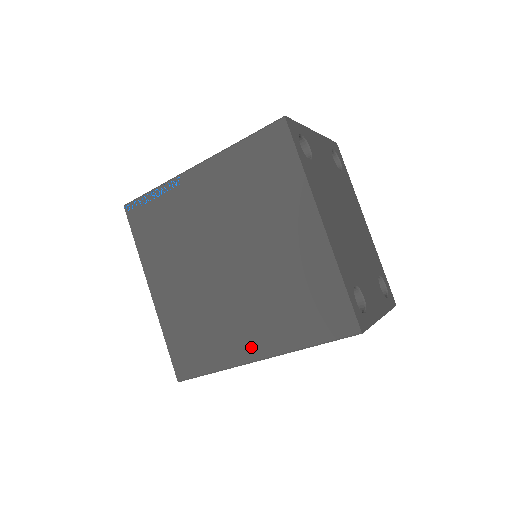
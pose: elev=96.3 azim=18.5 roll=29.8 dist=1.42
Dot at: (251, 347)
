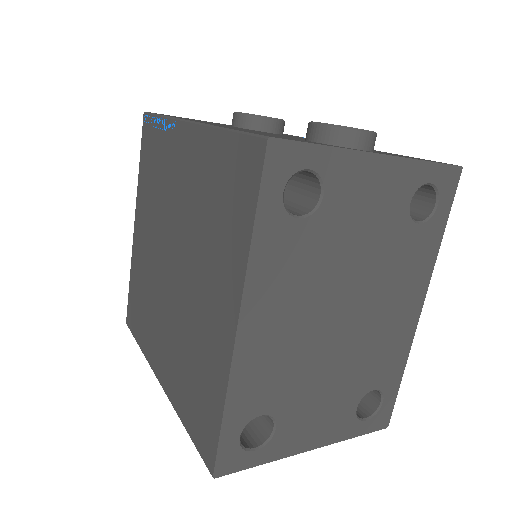
Dot at: (159, 364)
